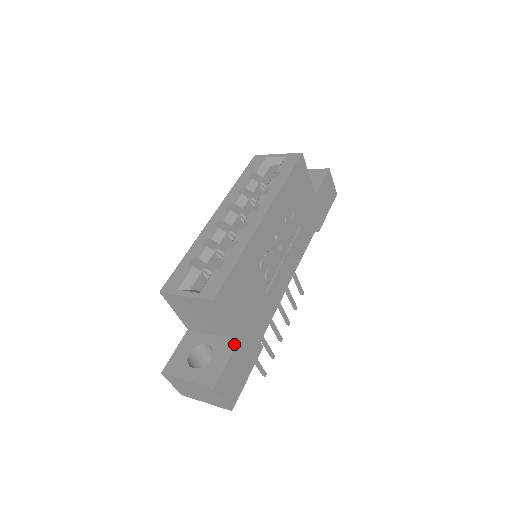
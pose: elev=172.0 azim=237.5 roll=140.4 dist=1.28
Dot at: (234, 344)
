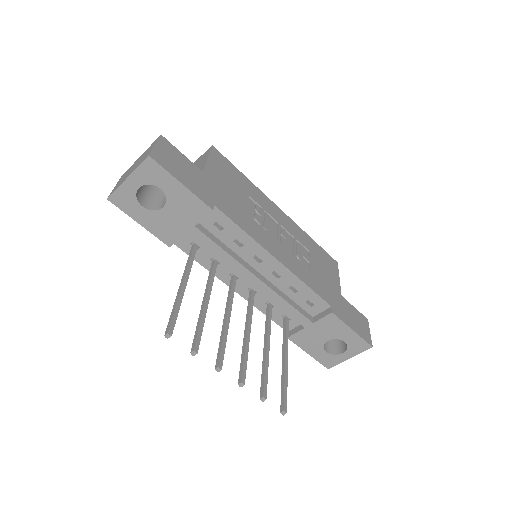
Dot at: (197, 170)
